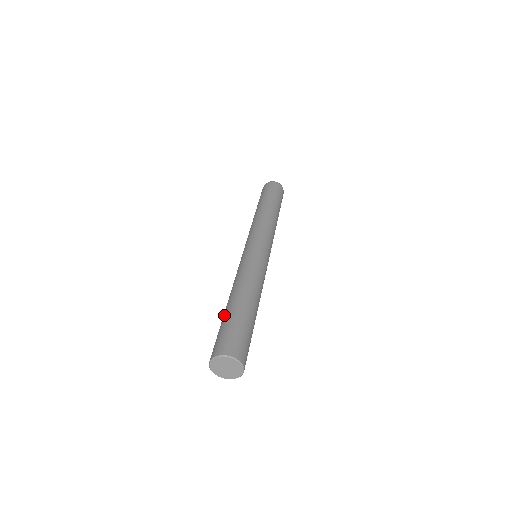
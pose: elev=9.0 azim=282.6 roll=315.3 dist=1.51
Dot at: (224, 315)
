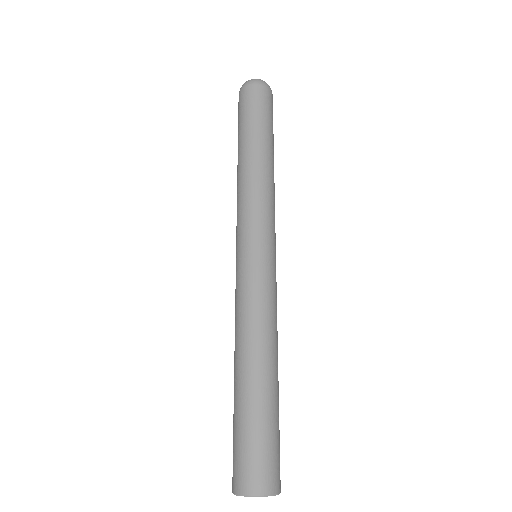
Dot at: (238, 403)
